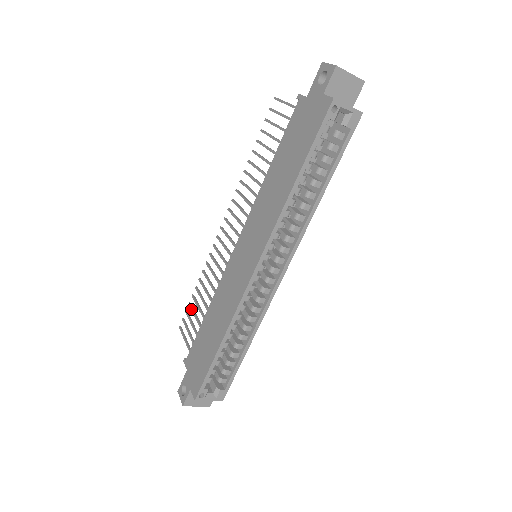
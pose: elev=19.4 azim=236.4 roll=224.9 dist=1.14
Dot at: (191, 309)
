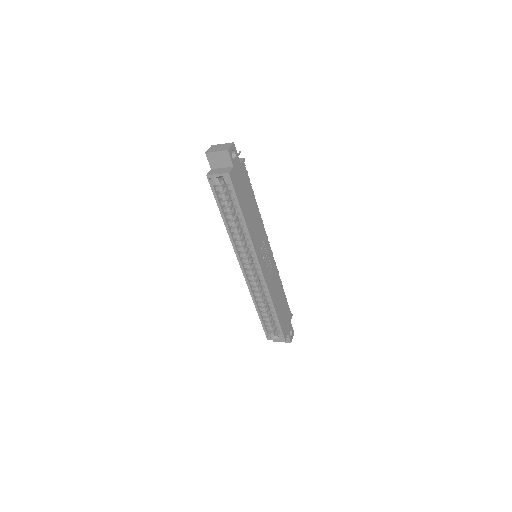
Dot at: occluded
